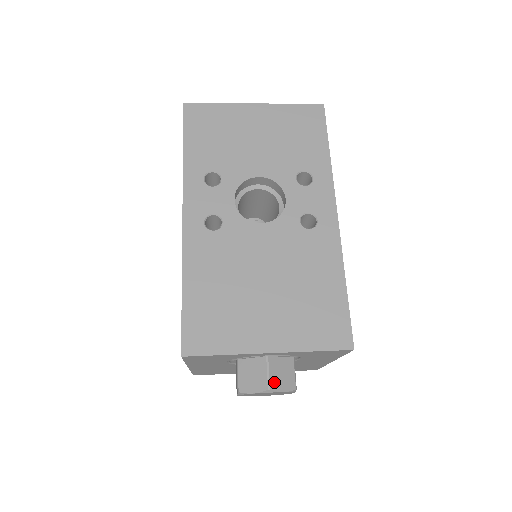
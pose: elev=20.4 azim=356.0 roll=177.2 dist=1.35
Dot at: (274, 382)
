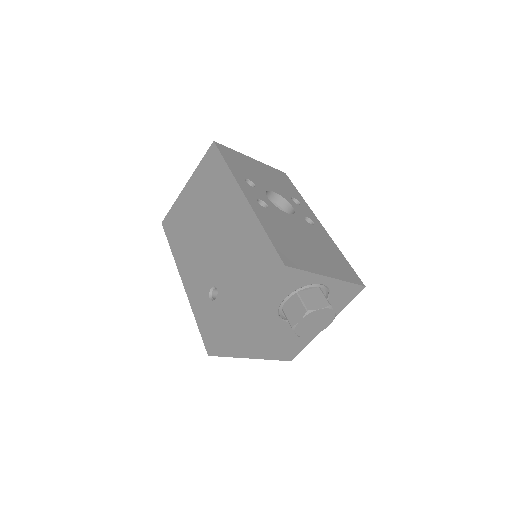
Dot at: (329, 303)
